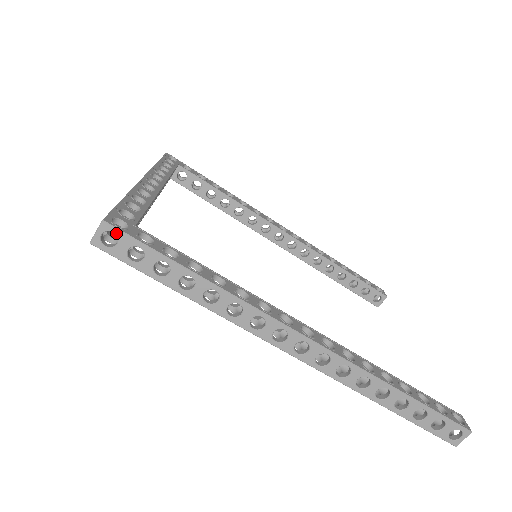
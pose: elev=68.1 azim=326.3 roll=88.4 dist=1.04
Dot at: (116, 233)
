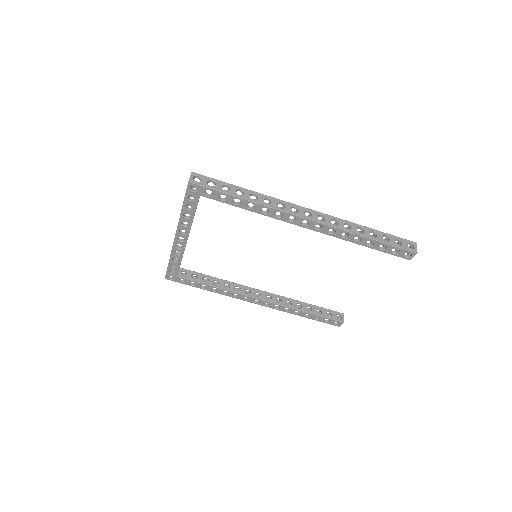
Dot at: (199, 176)
